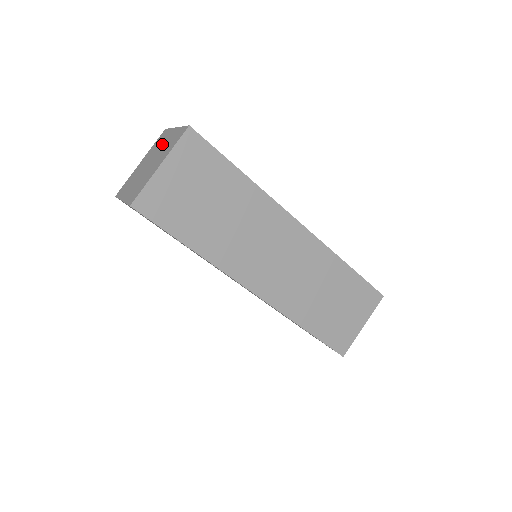
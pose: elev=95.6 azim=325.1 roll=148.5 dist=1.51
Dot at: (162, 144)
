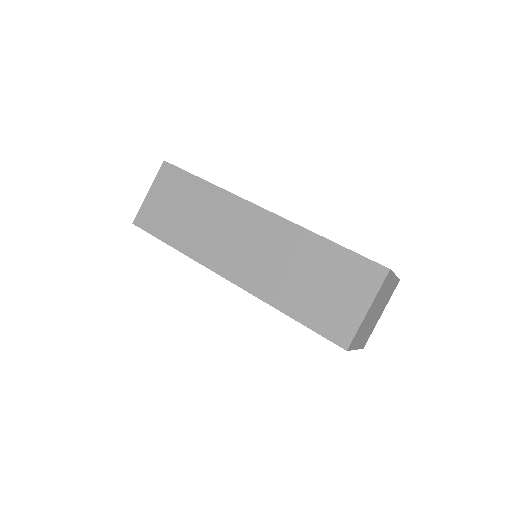
Dot at: occluded
